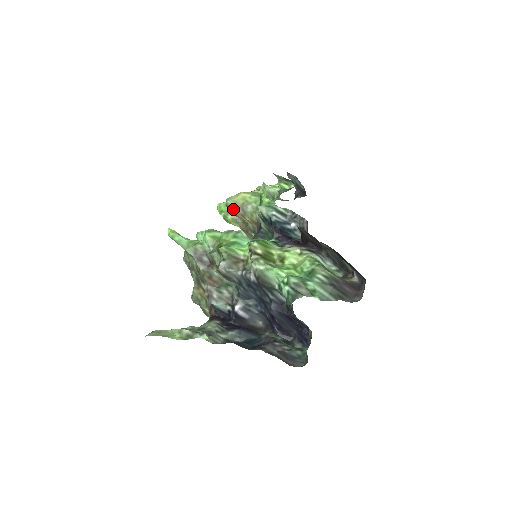
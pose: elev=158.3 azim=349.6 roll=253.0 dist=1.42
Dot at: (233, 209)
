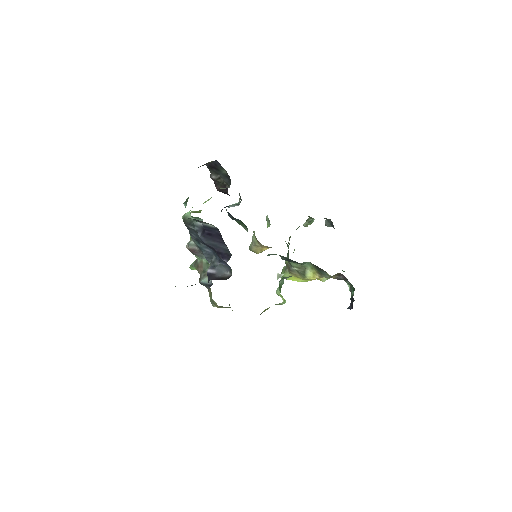
Dot at: (251, 247)
